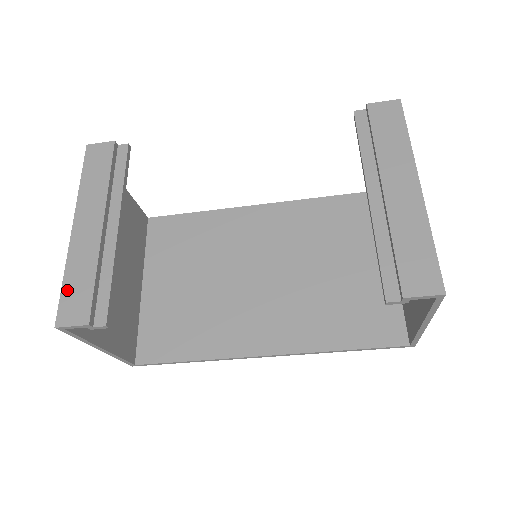
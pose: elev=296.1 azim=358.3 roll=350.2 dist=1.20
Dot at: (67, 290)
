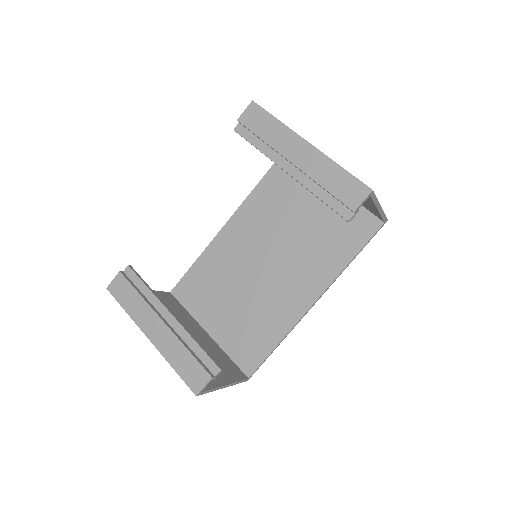
Dot at: (182, 372)
